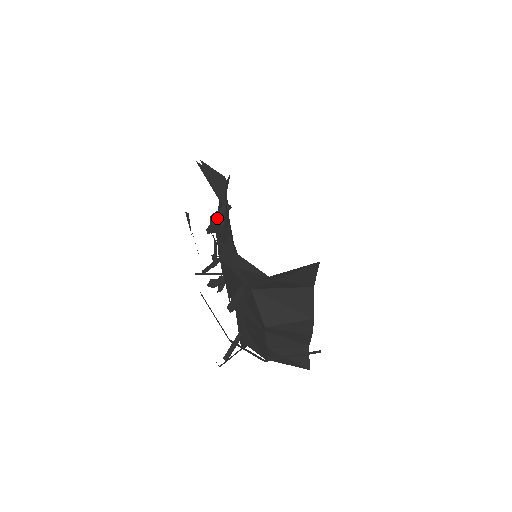
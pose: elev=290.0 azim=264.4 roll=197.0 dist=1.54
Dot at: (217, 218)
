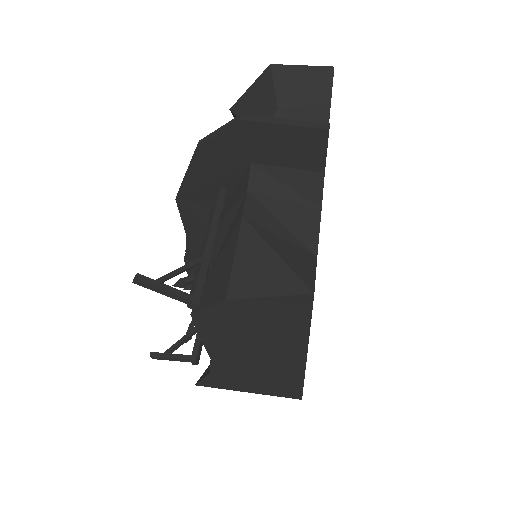
Dot at: occluded
